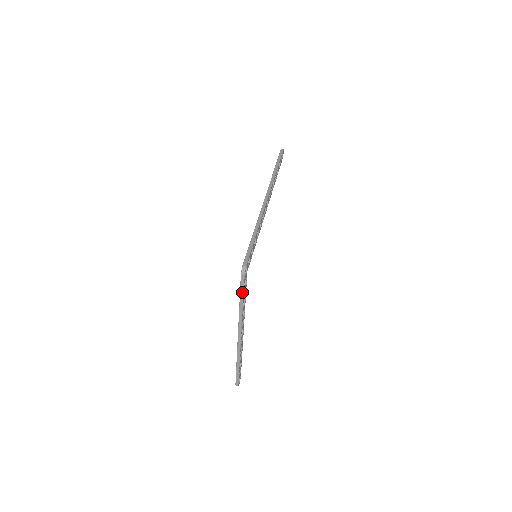
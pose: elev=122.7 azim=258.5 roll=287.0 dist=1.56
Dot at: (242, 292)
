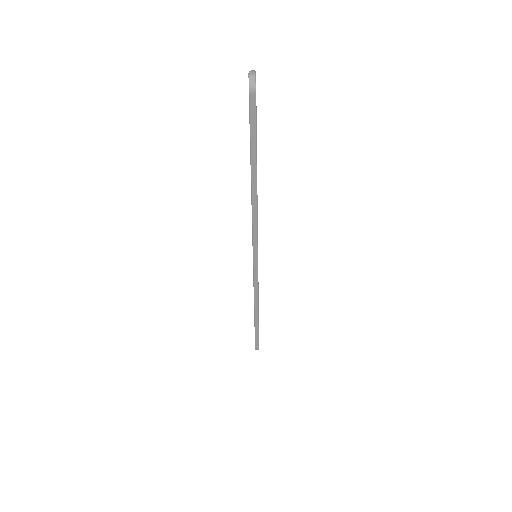
Dot at: occluded
